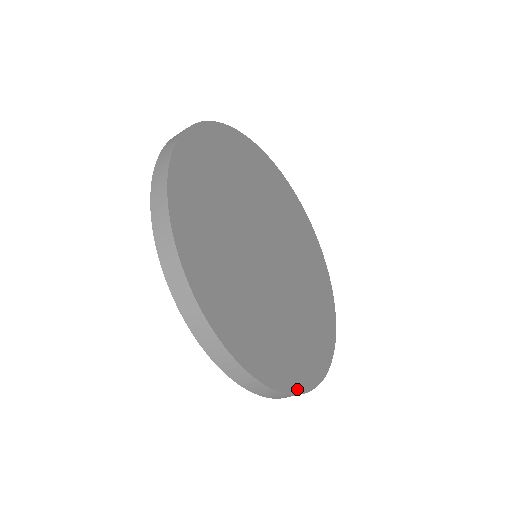
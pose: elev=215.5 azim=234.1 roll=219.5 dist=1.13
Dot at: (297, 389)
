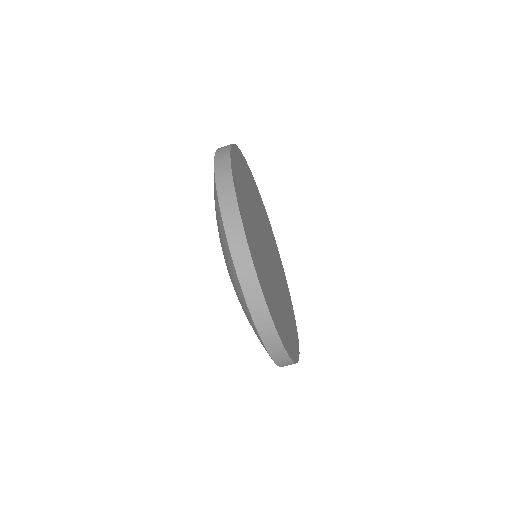
Dot at: (295, 359)
